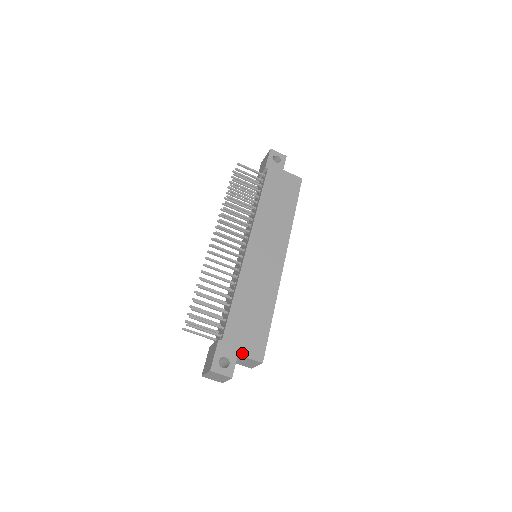
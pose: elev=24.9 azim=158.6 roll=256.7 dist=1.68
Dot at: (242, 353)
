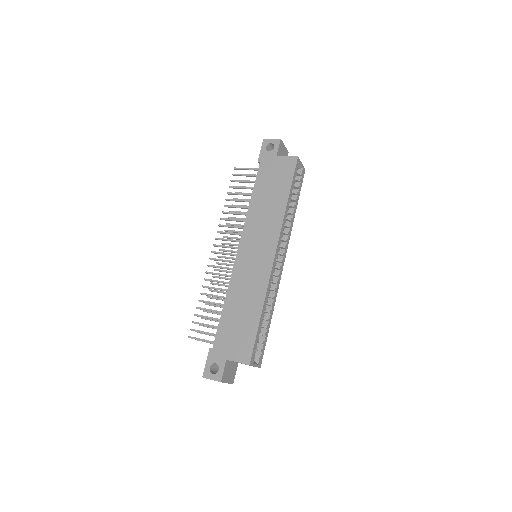
Dot at: (230, 358)
